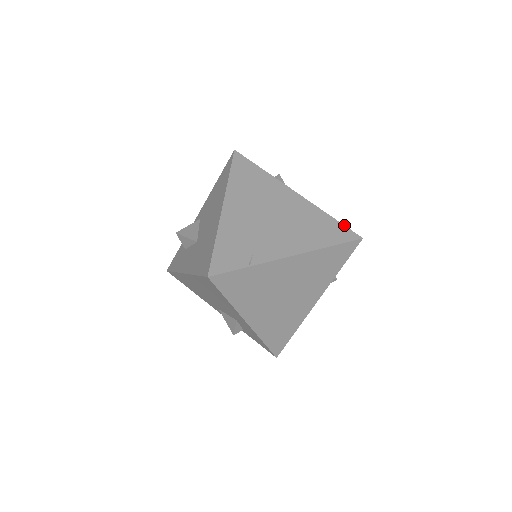
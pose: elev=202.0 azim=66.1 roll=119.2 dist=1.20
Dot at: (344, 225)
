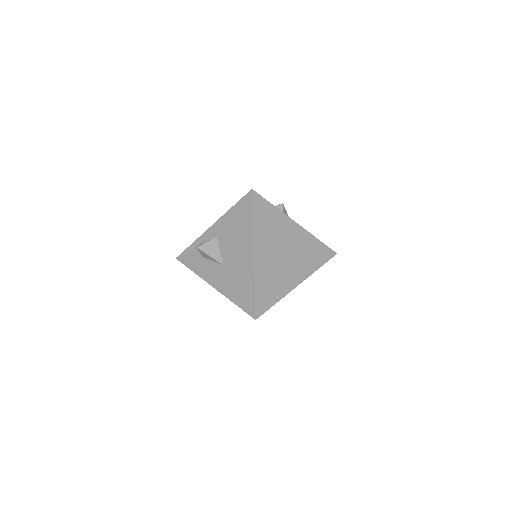
Dot at: (327, 246)
